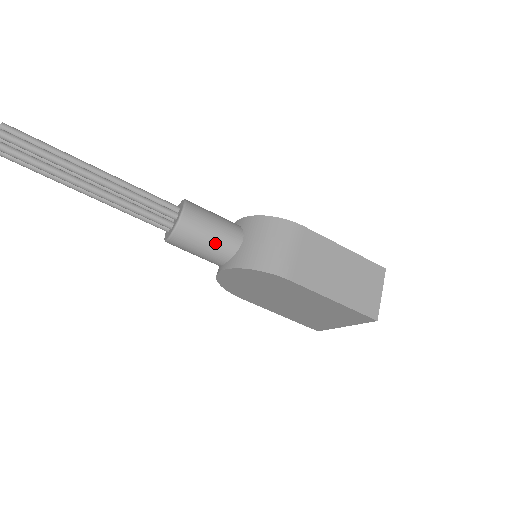
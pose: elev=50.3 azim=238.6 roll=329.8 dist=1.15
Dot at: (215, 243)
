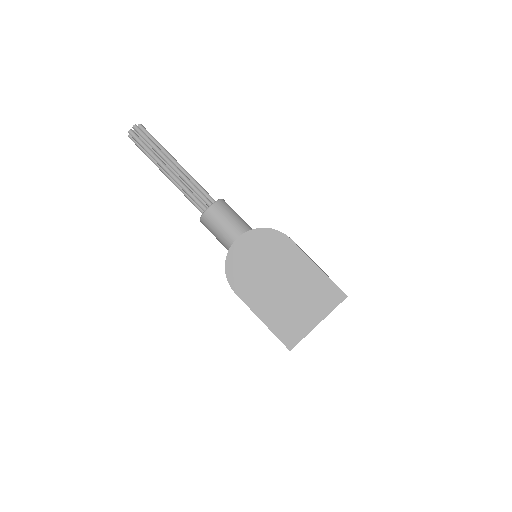
Dot at: (239, 220)
